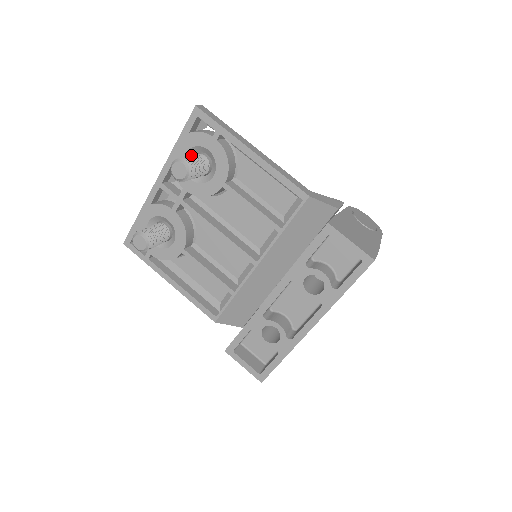
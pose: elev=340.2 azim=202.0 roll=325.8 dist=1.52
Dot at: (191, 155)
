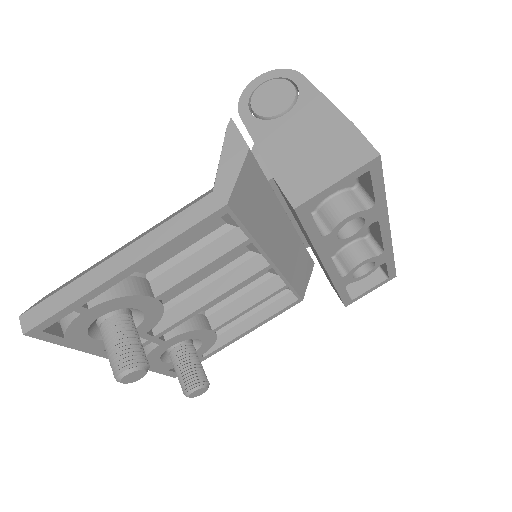
Dot at: (105, 346)
